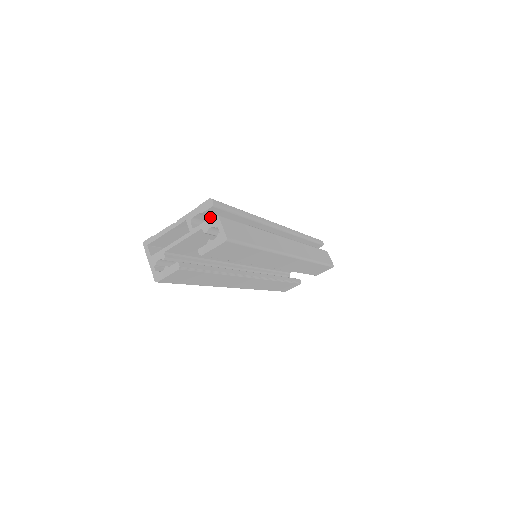
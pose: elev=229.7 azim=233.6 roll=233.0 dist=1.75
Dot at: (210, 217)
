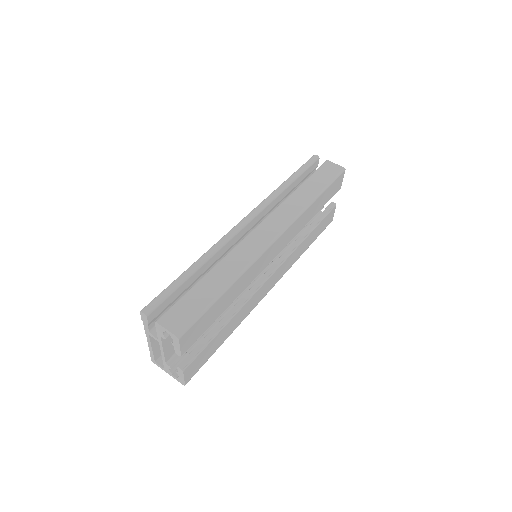
Dot at: (163, 312)
